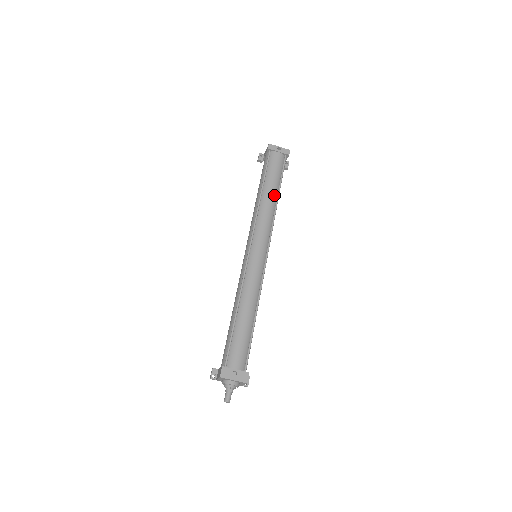
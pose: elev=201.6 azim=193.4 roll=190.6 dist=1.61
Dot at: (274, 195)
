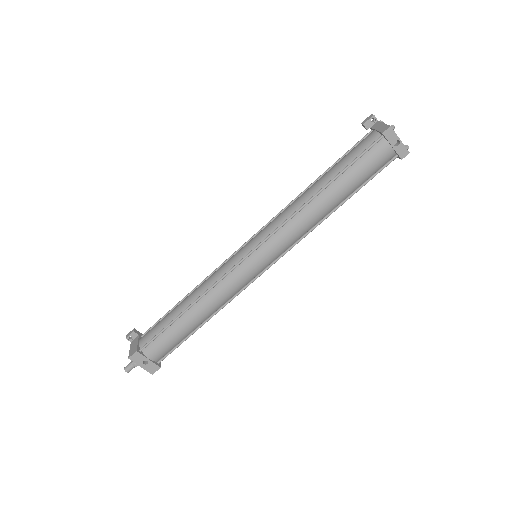
Dot at: (334, 204)
